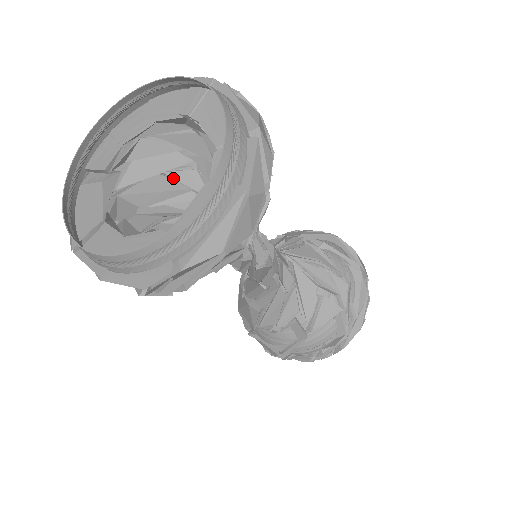
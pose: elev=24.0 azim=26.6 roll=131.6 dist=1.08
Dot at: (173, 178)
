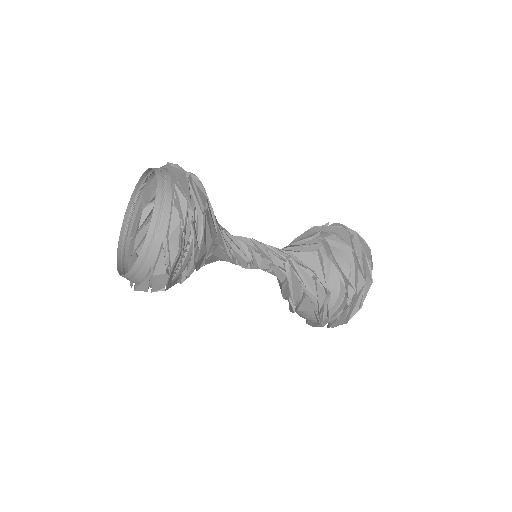
Dot at: occluded
